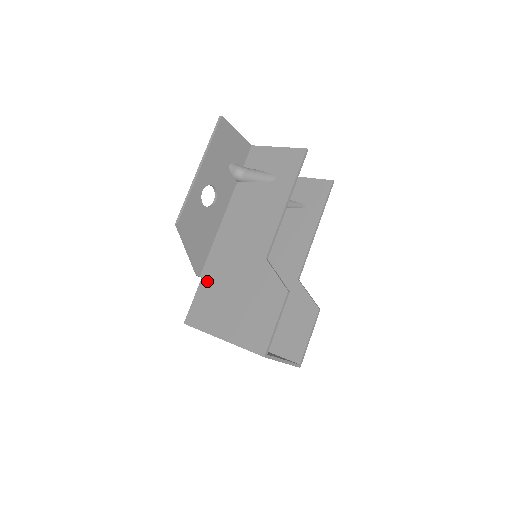
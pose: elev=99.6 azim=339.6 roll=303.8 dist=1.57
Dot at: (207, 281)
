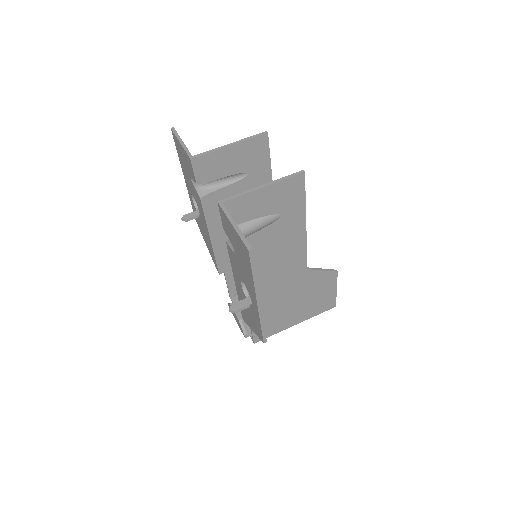
Dot at: occluded
